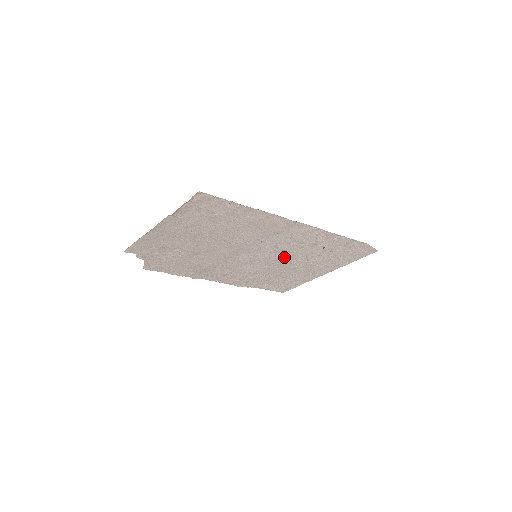
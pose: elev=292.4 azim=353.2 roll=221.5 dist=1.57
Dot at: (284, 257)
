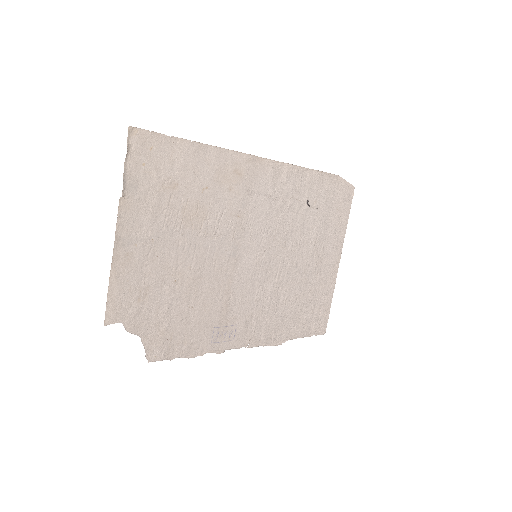
Dot at: (283, 245)
